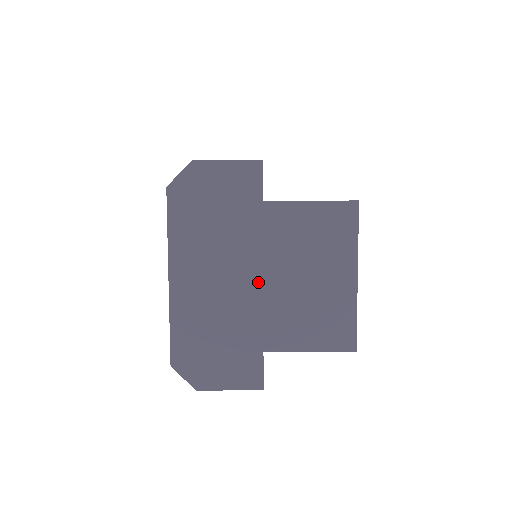
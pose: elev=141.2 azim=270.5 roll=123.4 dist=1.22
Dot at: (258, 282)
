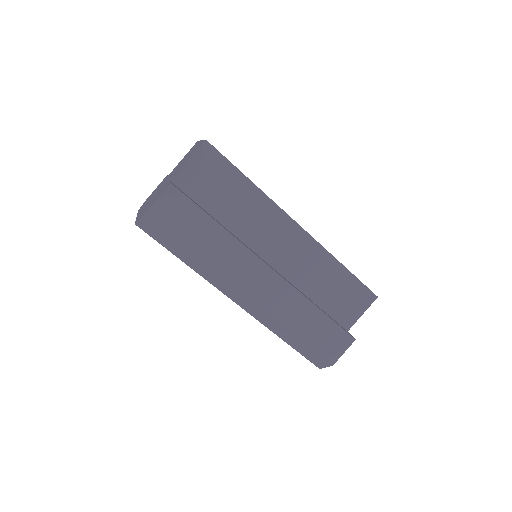
Dot at: occluded
